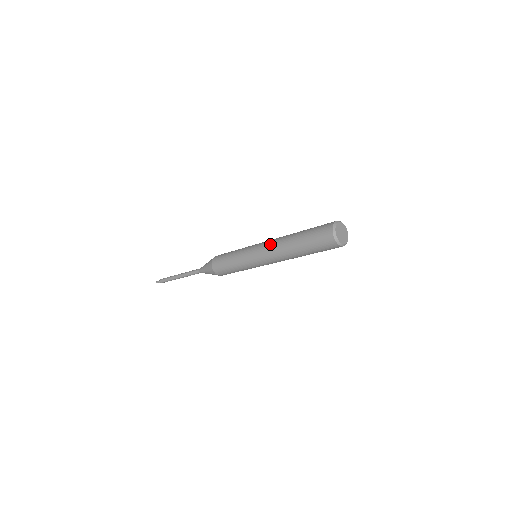
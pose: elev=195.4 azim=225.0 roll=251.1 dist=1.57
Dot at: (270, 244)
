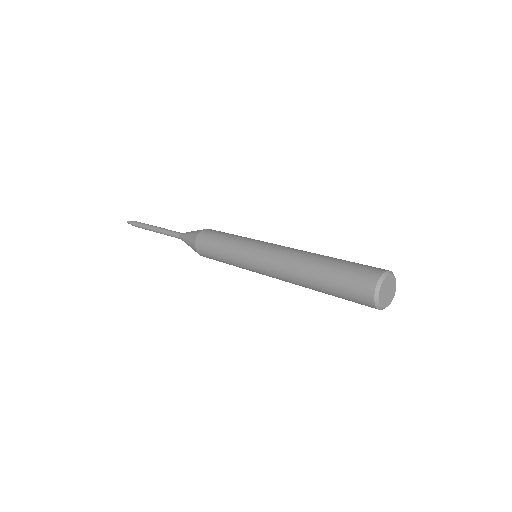
Dot at: (285, 249)
